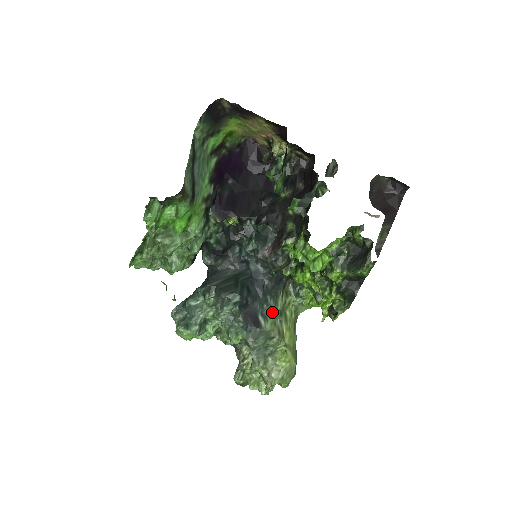
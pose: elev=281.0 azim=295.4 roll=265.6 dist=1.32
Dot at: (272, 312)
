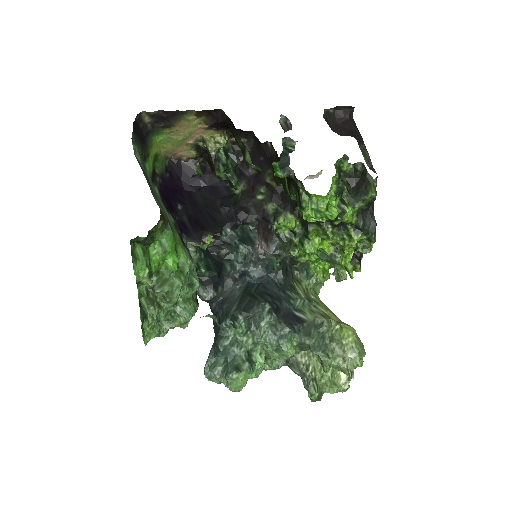
Dot at: (301, 303)
